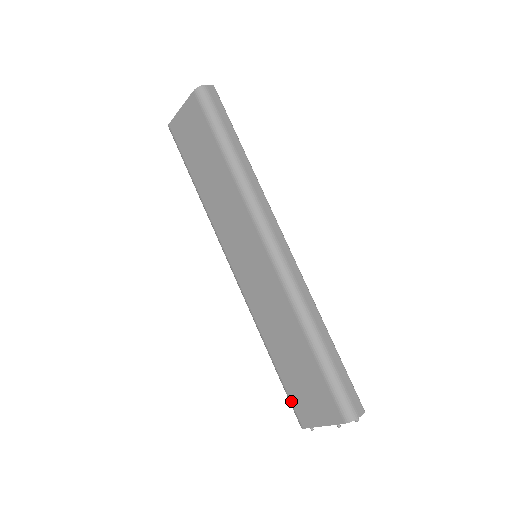
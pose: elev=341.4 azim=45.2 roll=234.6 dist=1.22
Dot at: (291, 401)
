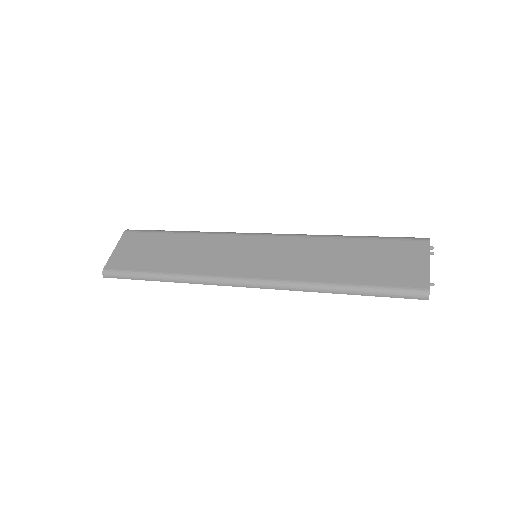
Dot at: (396, 286)
